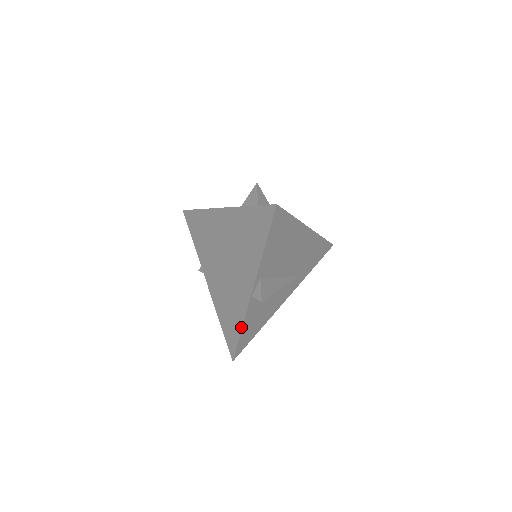
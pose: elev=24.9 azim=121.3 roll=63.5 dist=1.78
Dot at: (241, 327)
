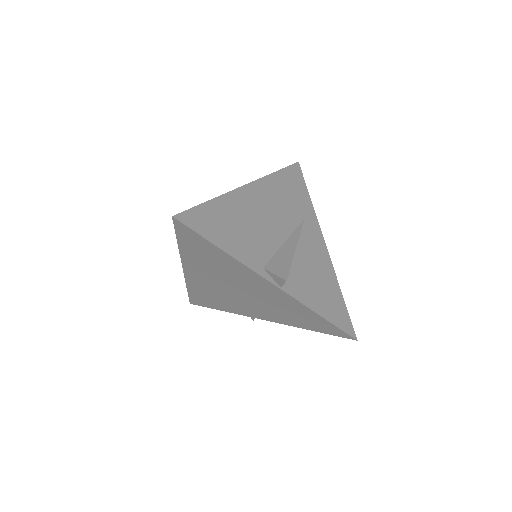
Dot at: (316, 314)
